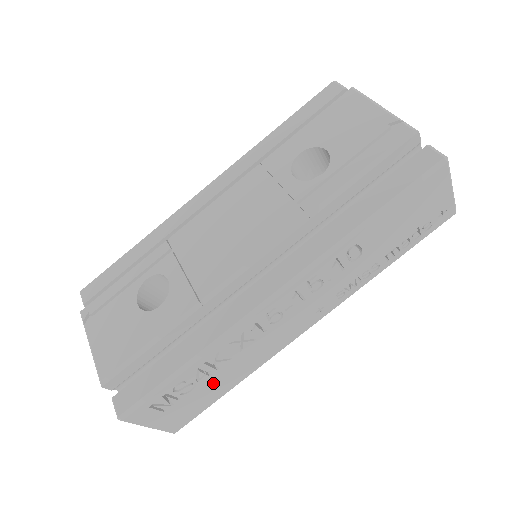
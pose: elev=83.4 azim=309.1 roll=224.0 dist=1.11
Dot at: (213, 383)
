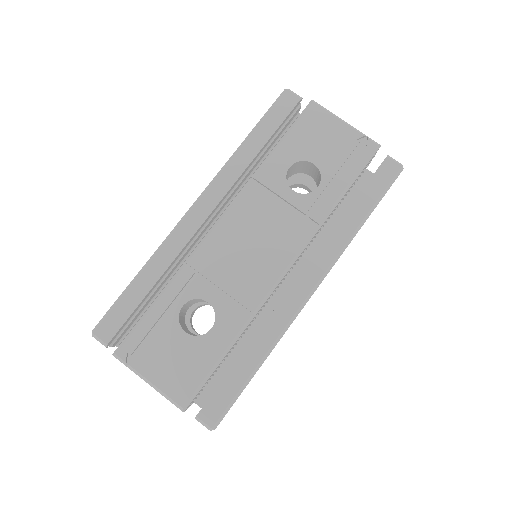
Dot at: occluded
